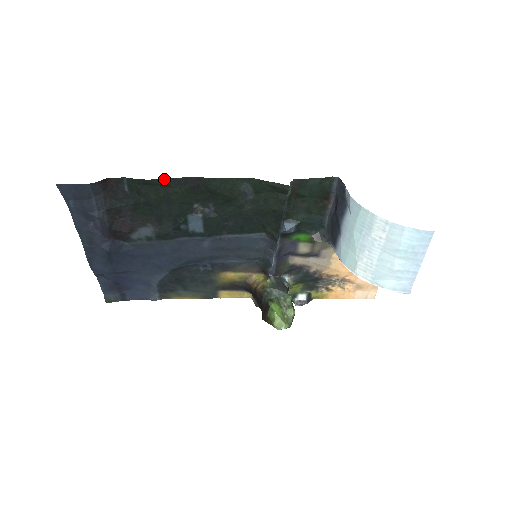
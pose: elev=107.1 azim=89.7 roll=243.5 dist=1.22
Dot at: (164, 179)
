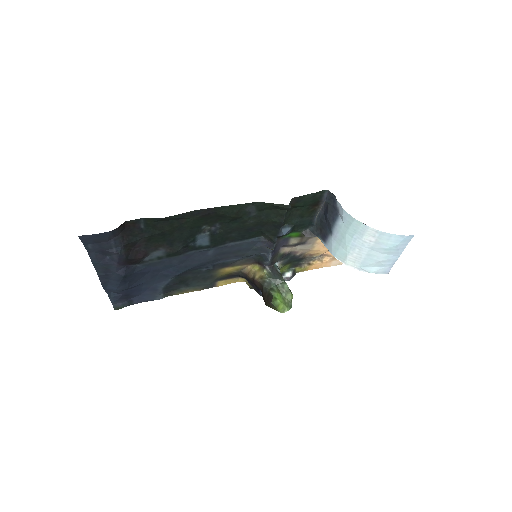
Dot at: (179, 214)
